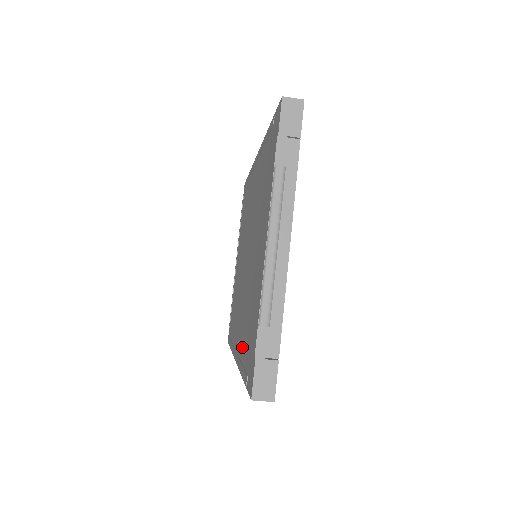
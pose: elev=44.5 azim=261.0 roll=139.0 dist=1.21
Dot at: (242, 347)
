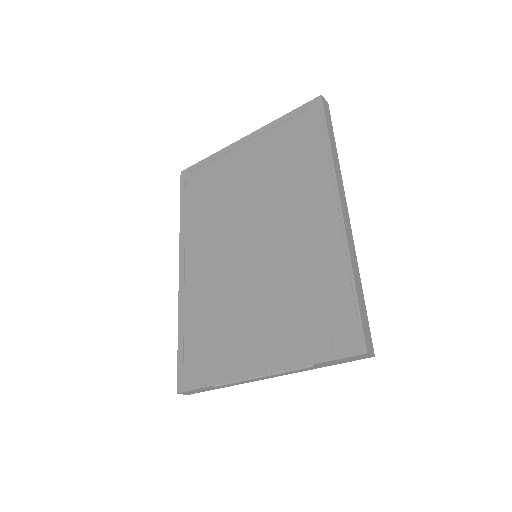
Dot at: (192, 305)
